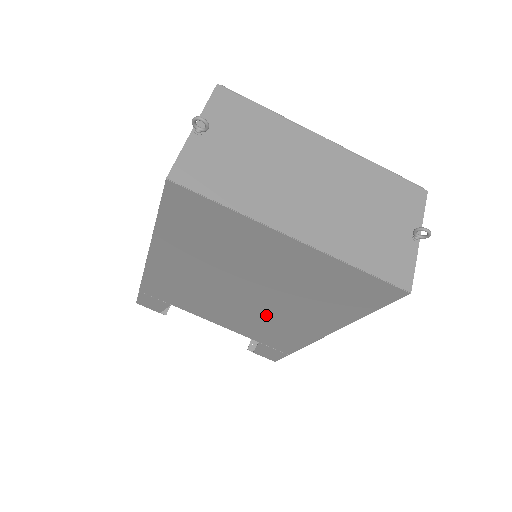
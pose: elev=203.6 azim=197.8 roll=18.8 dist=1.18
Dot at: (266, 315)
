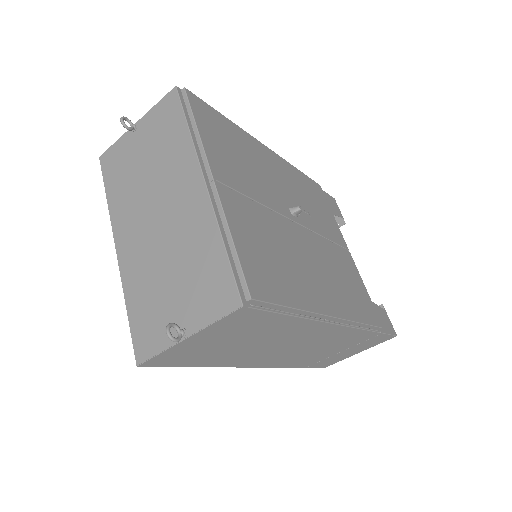
Dot at: occluded
